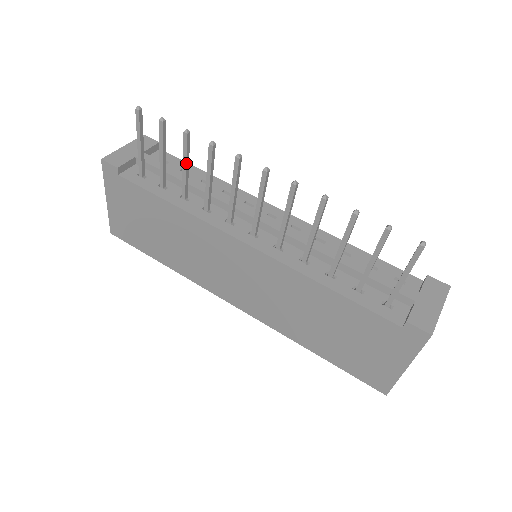
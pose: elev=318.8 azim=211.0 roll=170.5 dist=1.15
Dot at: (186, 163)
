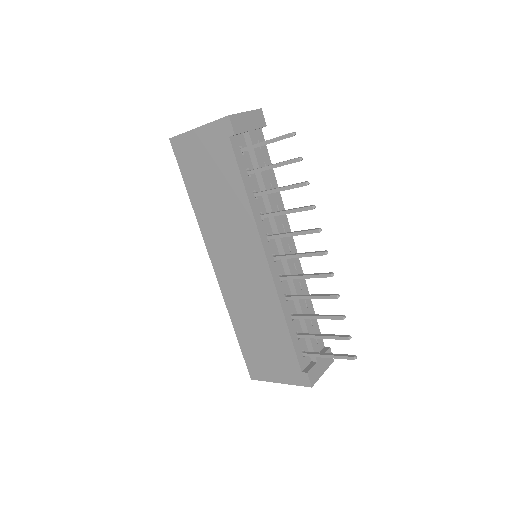
Dot at: (284, 190)
